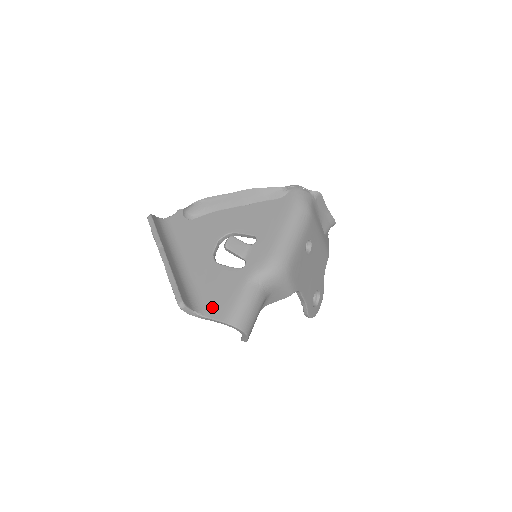
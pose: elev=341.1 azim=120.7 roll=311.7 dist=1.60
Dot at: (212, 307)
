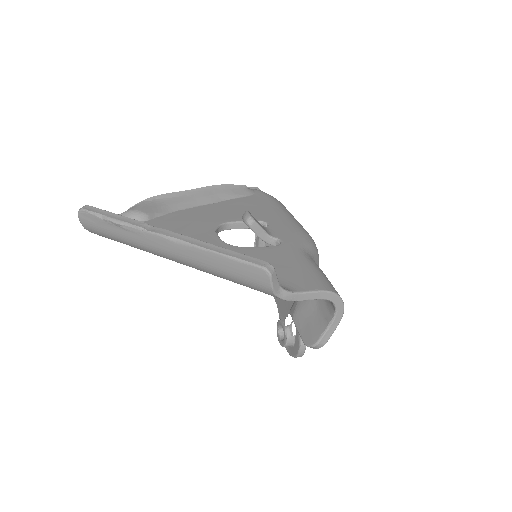
Dot at: (290, 282)
